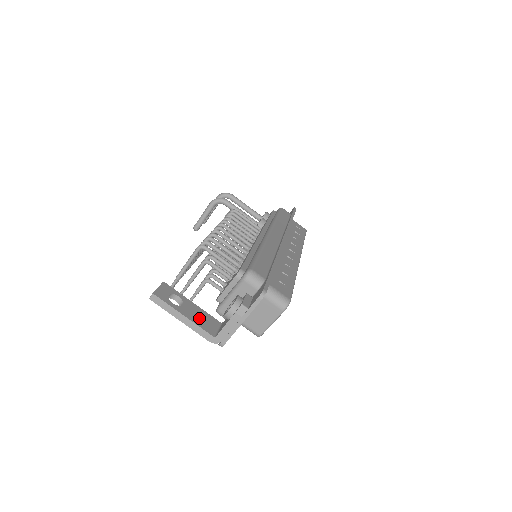
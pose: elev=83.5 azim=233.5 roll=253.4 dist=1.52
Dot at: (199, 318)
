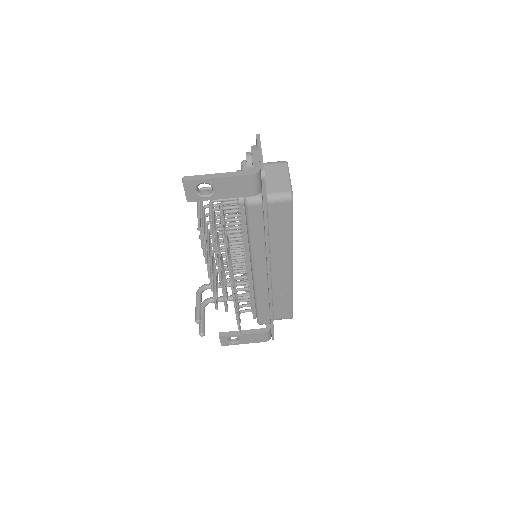
Dot at: occluded
